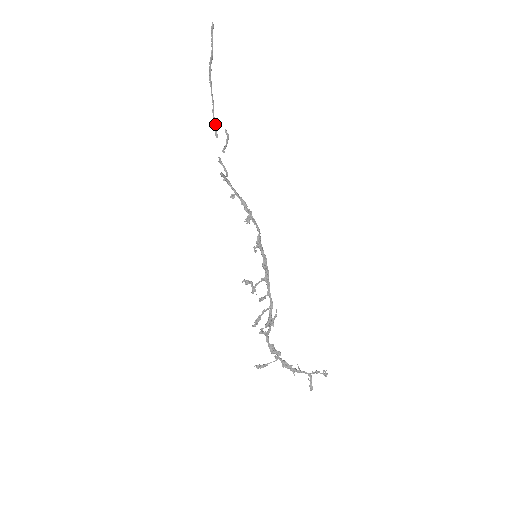
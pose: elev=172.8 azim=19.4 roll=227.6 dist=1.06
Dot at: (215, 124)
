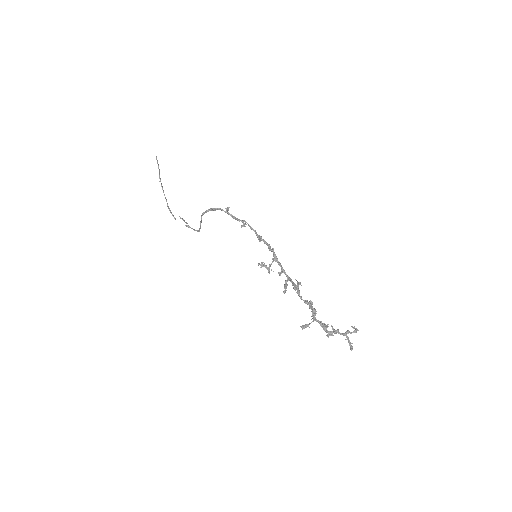
Dot at: (171, 213)
